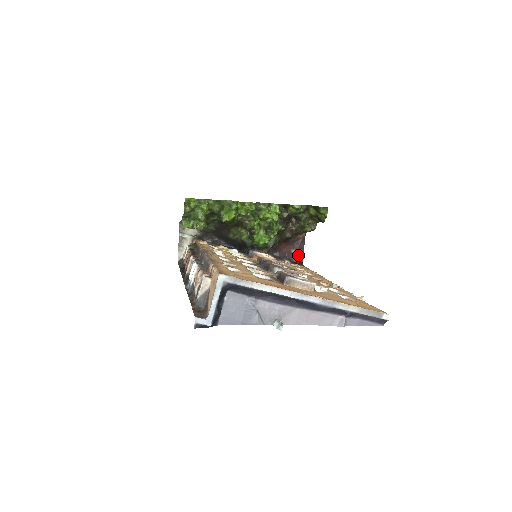
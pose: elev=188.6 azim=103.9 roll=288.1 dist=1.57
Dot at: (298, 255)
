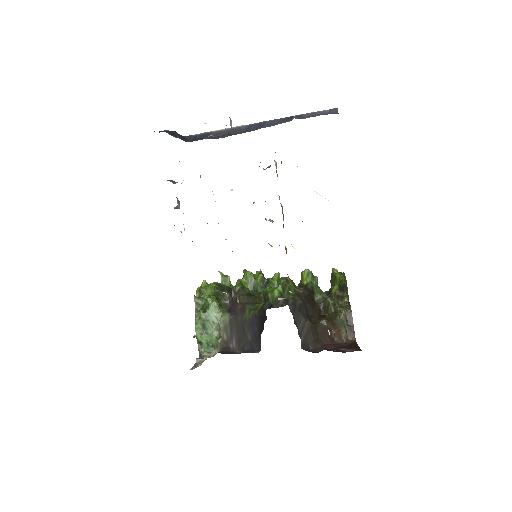
Dot at: occluded
